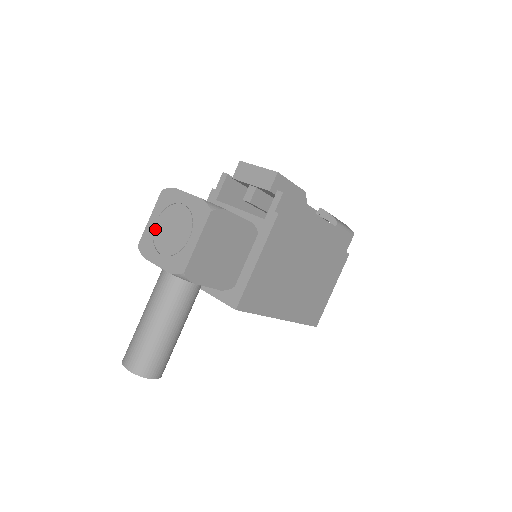
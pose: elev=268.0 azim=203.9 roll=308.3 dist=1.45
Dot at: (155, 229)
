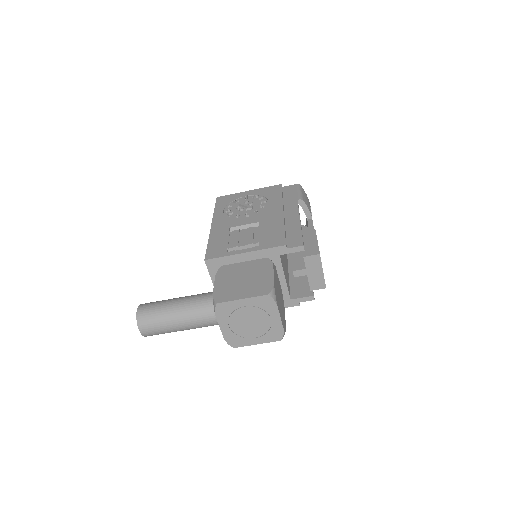
Dot at: (239, 310)
